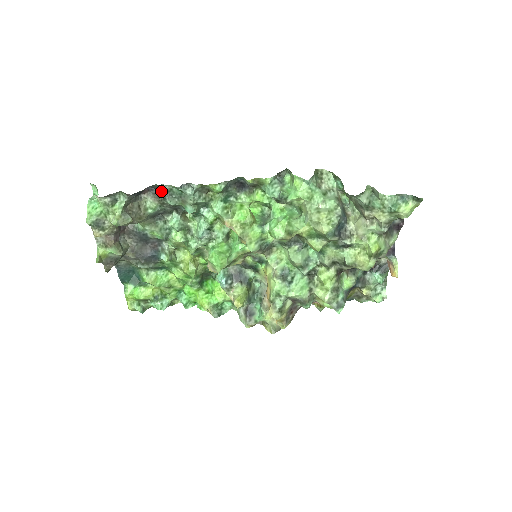
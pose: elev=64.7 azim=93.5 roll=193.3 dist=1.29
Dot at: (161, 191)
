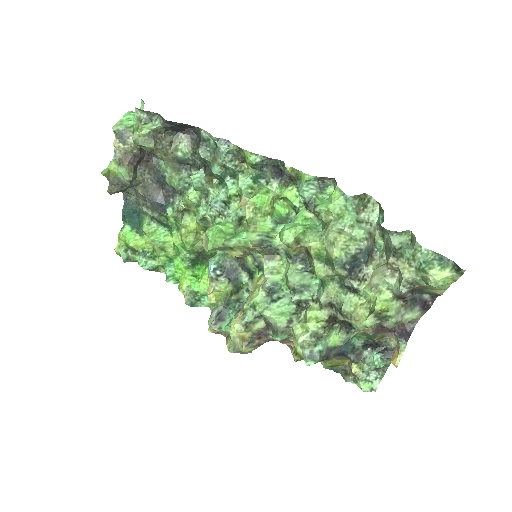
Dot at: (199, 138)
